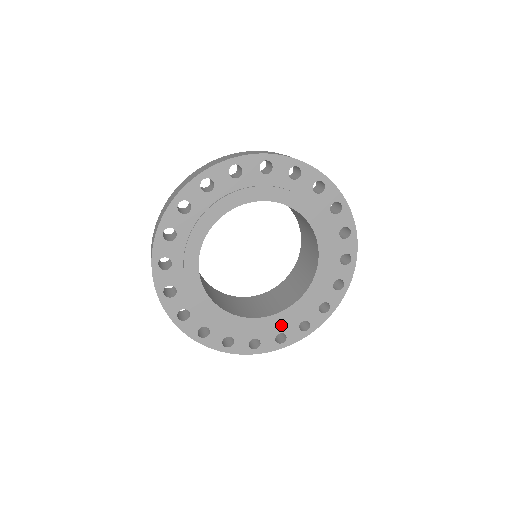
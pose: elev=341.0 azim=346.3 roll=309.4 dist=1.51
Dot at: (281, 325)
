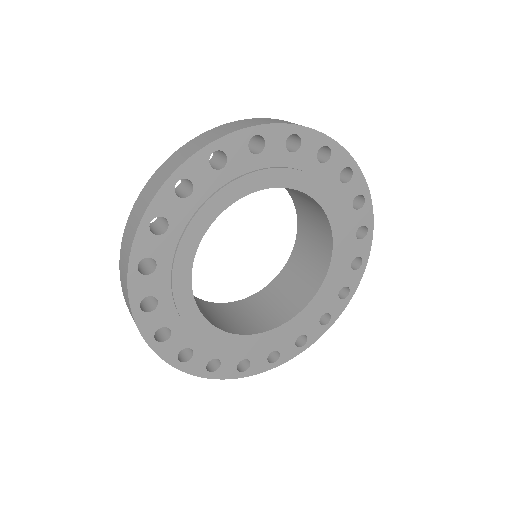
Dot at: (276, 341)
